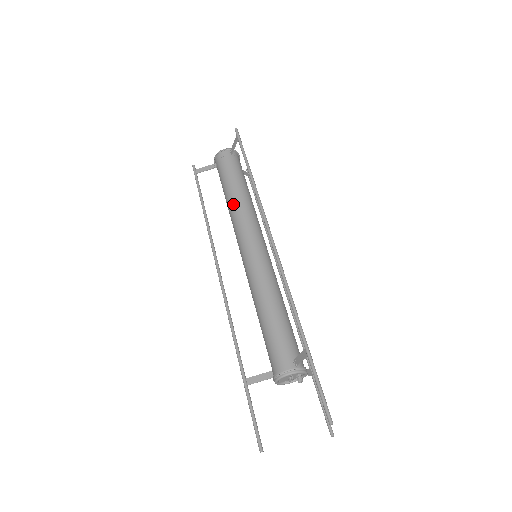
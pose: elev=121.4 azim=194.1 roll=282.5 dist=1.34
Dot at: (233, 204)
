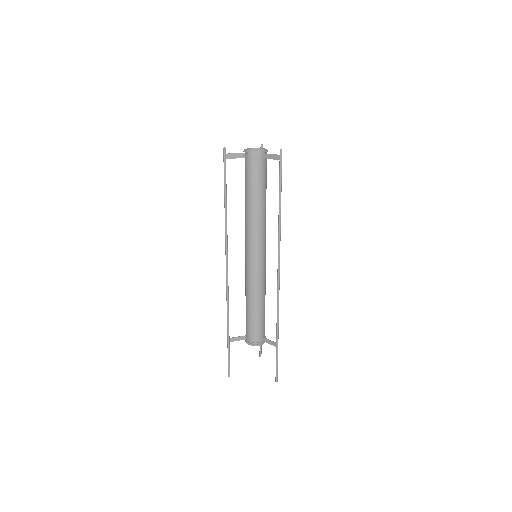
Dot at: (254, 213)
